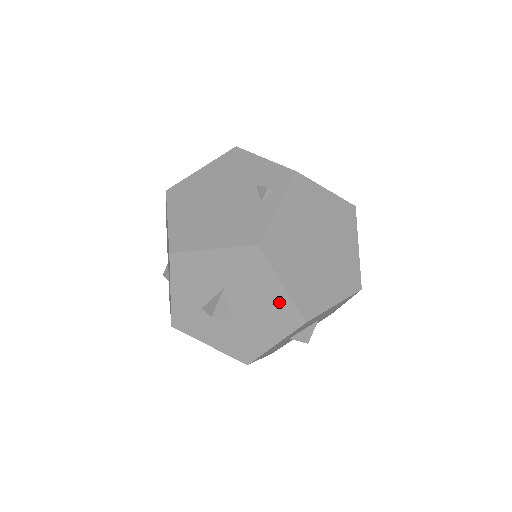
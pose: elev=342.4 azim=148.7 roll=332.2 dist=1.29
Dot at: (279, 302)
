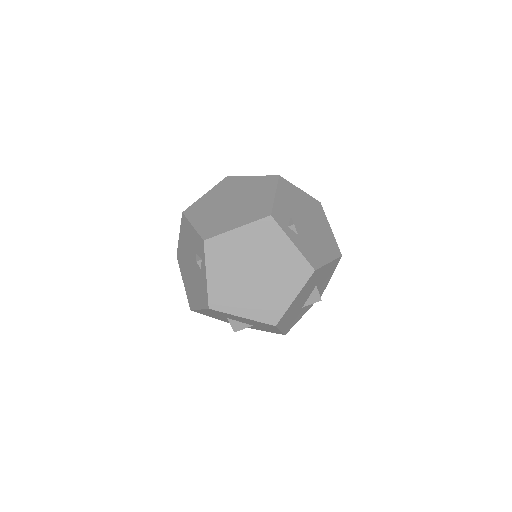
Dot at: (252, 321)
